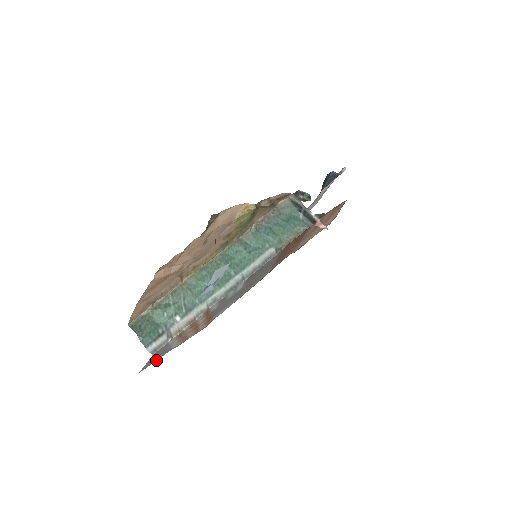
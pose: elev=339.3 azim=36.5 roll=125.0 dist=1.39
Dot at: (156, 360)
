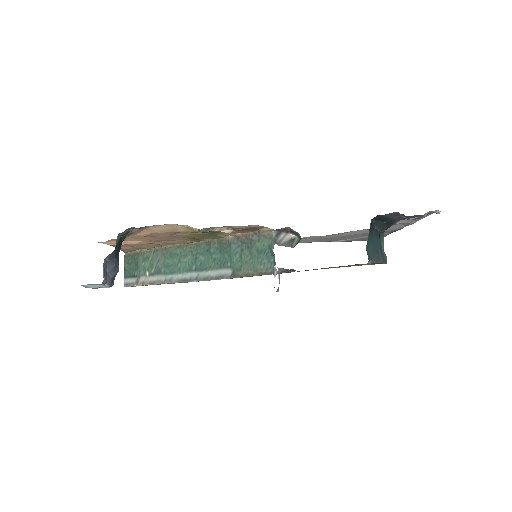
Dot at: occluded
